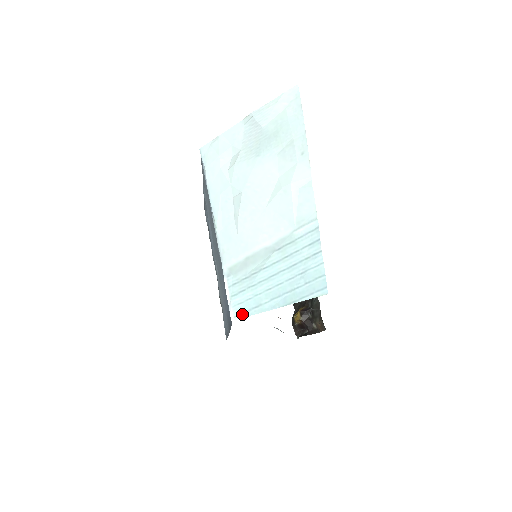
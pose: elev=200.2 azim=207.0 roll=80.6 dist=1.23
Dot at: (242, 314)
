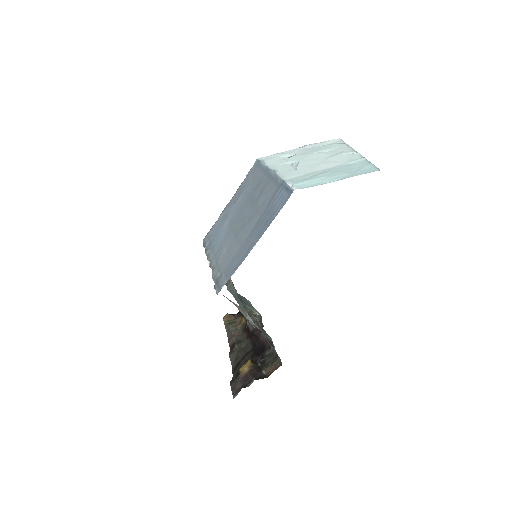
Dot at: (305, 187)
